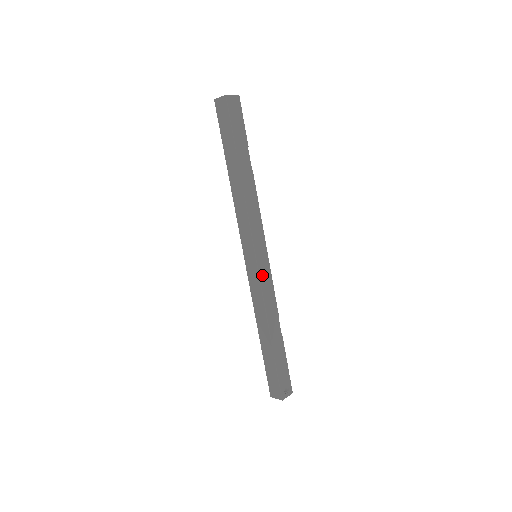
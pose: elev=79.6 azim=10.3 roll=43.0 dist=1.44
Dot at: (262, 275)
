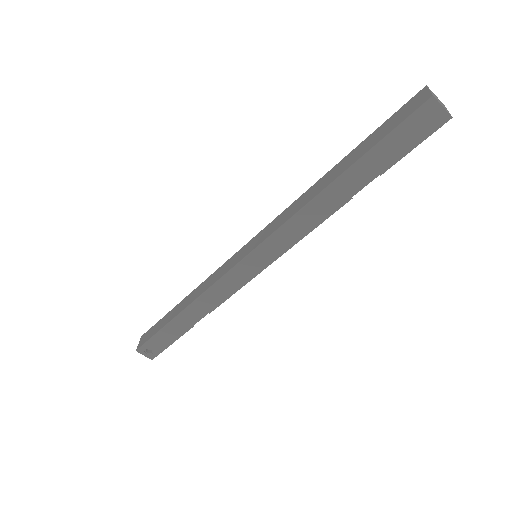
Dot at: (234, 273)
